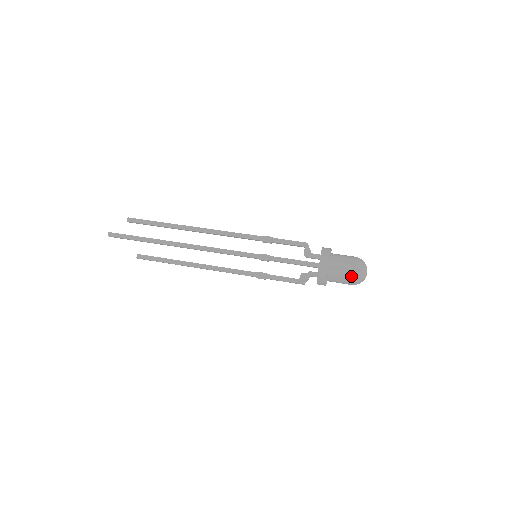
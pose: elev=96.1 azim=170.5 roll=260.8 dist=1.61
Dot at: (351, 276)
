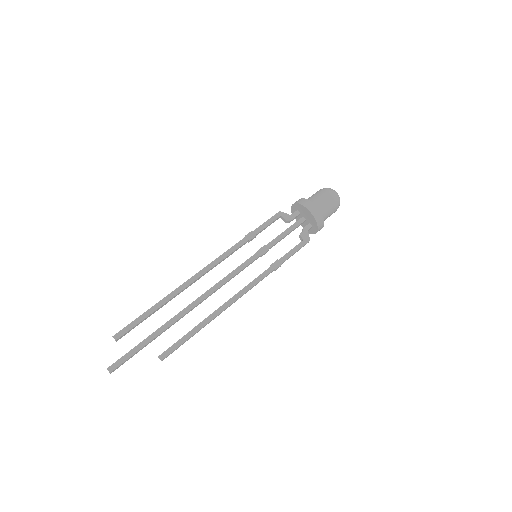
Dot at: (334, 202)
